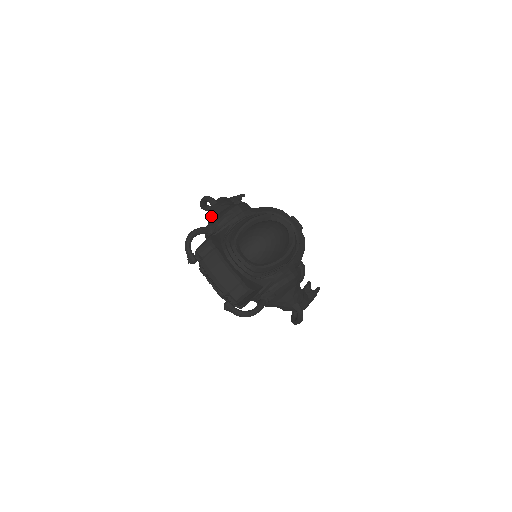
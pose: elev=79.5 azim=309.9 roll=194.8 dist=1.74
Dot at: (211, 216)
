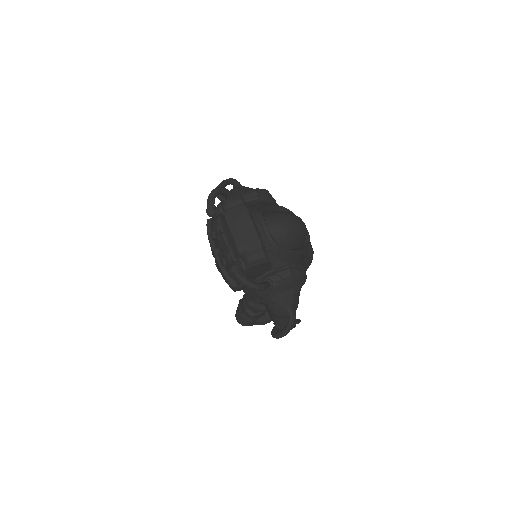
Dot at: (234, 192)
